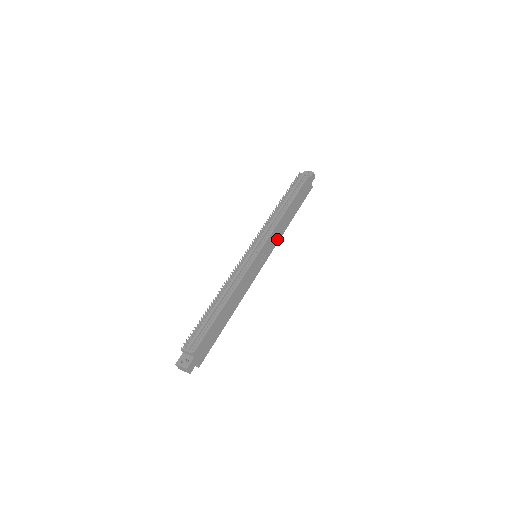
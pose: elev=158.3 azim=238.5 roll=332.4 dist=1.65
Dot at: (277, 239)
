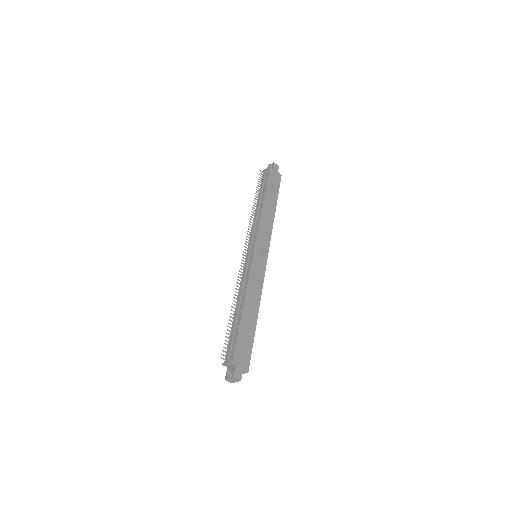
Dot at: (269, 232)
